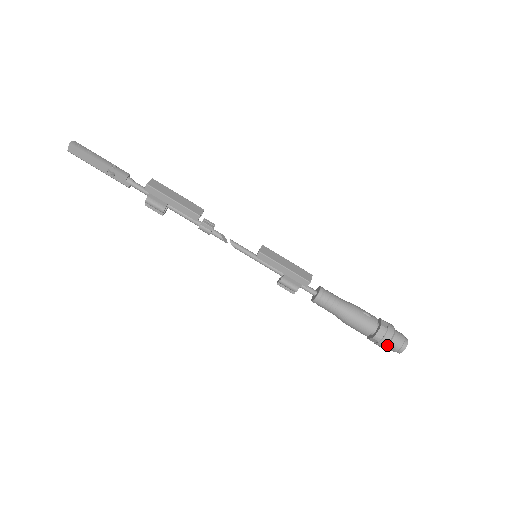
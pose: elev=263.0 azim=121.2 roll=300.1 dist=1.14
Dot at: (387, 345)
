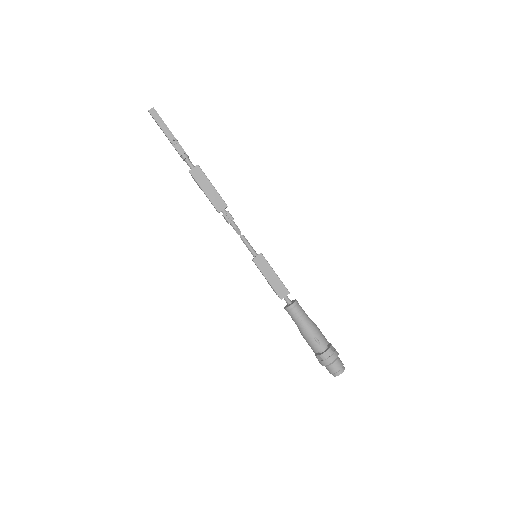
Dot at: occluded
